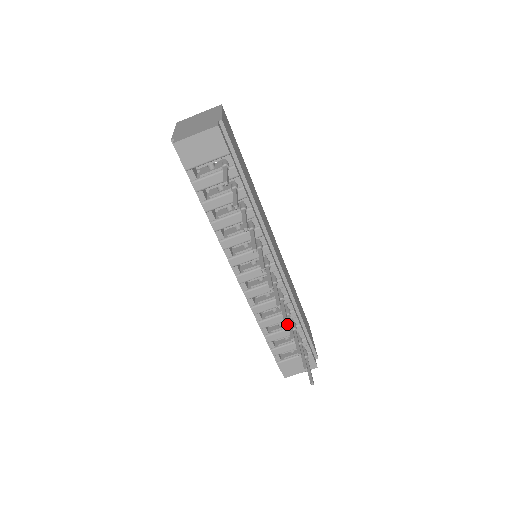
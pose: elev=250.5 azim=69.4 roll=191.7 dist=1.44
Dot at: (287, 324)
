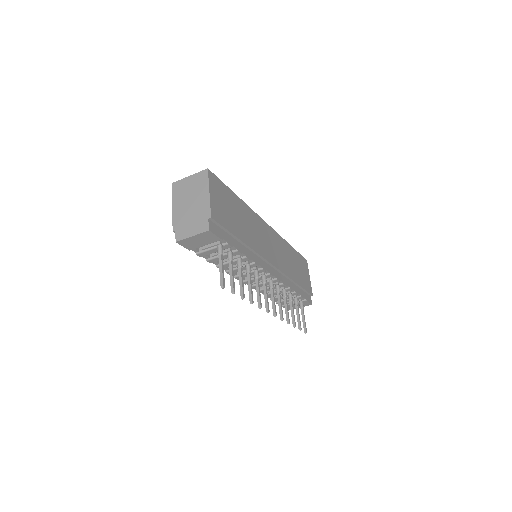
Dot at: (282, 320)
